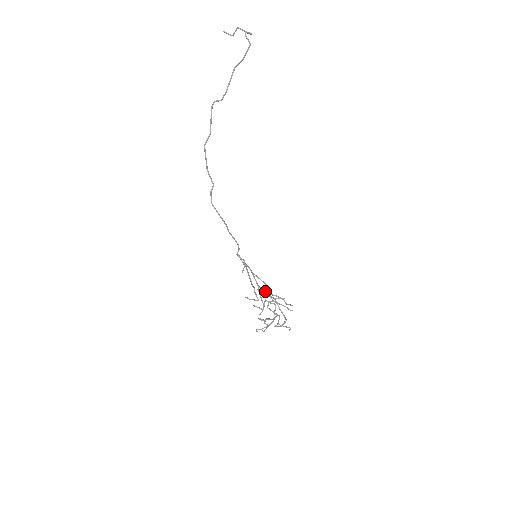
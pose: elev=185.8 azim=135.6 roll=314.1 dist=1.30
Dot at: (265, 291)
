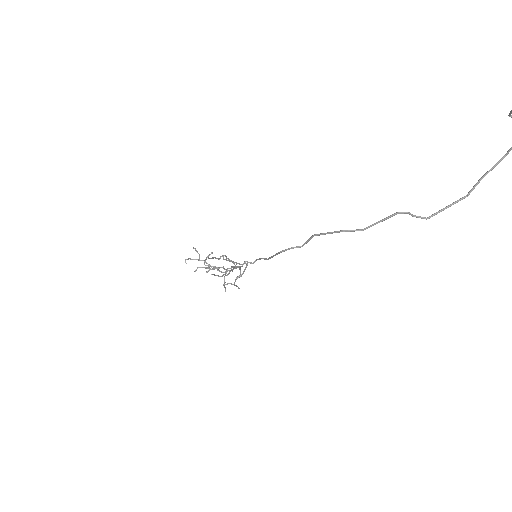
Dot at: (232, 270)
